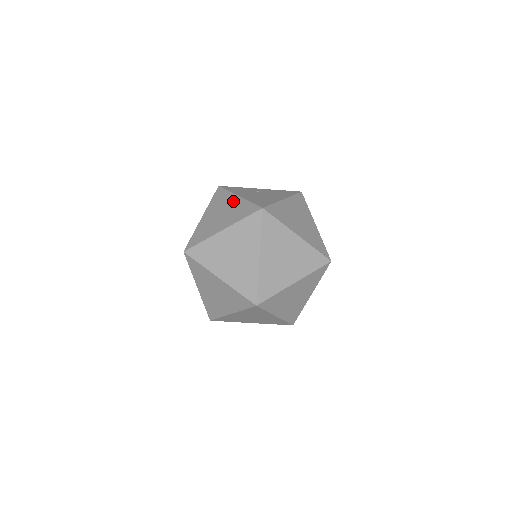
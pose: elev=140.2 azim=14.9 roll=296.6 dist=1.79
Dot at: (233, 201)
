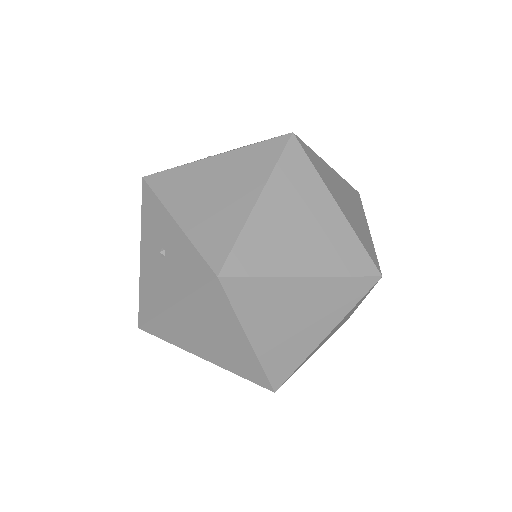
Dot at: (214, 165)
